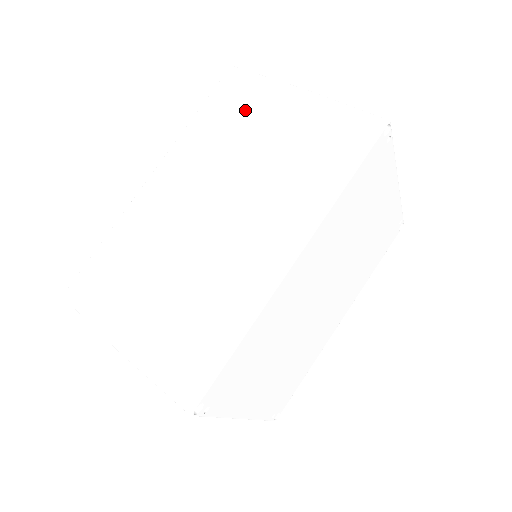
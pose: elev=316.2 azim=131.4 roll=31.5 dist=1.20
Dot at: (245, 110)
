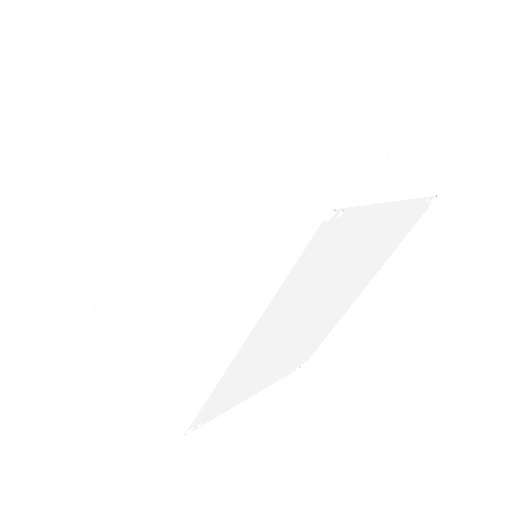
Dot at: (193, 153)
